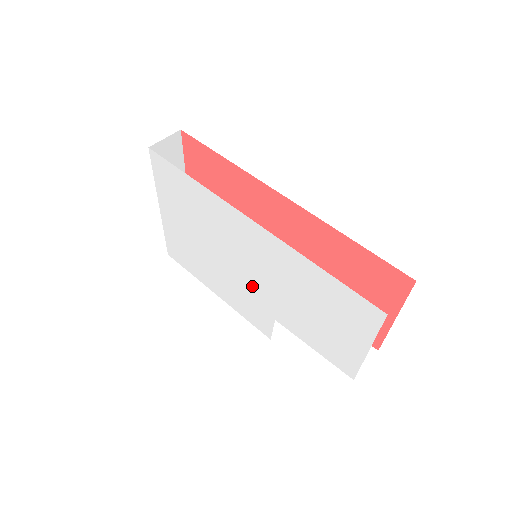
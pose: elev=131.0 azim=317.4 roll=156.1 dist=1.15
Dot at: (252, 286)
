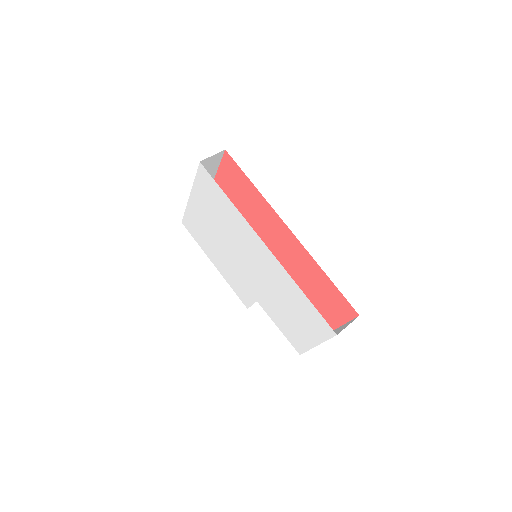
Dot at: (248, 276)
